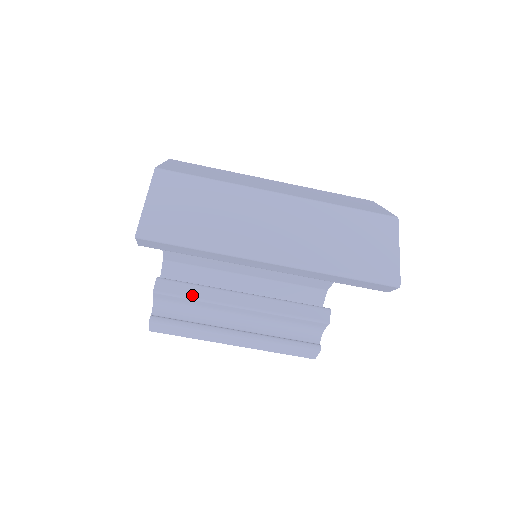
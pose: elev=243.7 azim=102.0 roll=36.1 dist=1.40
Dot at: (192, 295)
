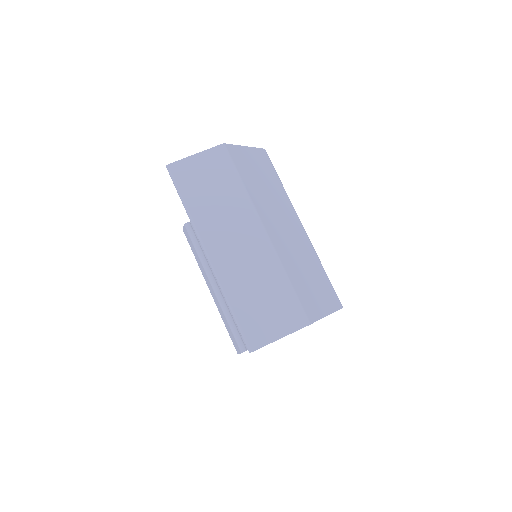
Dot at: occluded
